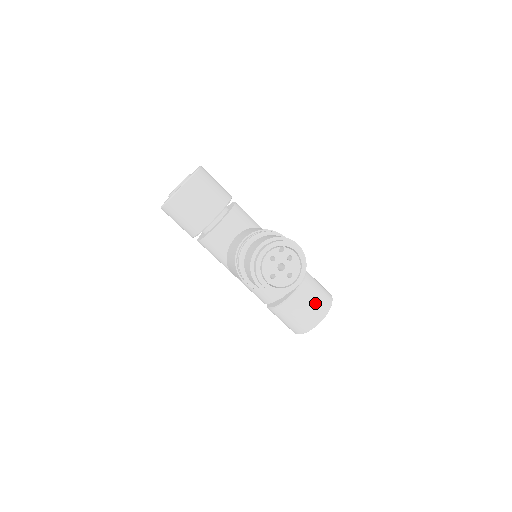
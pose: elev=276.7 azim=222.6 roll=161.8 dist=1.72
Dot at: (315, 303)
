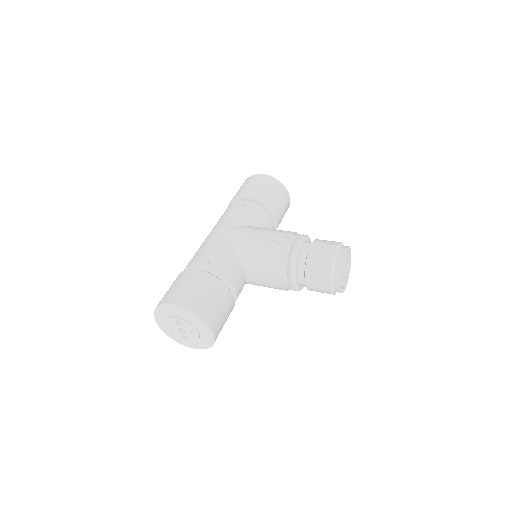
Dot at: (283, 202)
